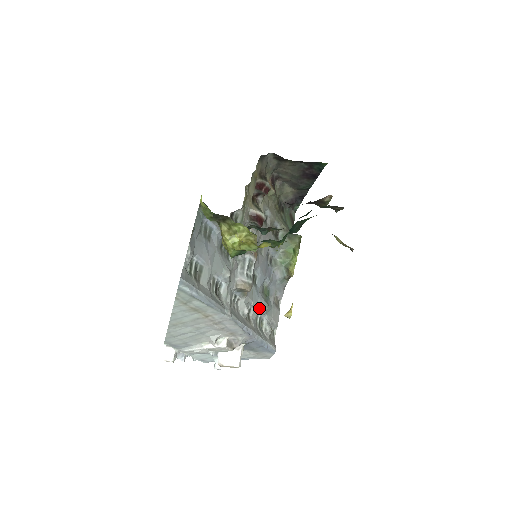
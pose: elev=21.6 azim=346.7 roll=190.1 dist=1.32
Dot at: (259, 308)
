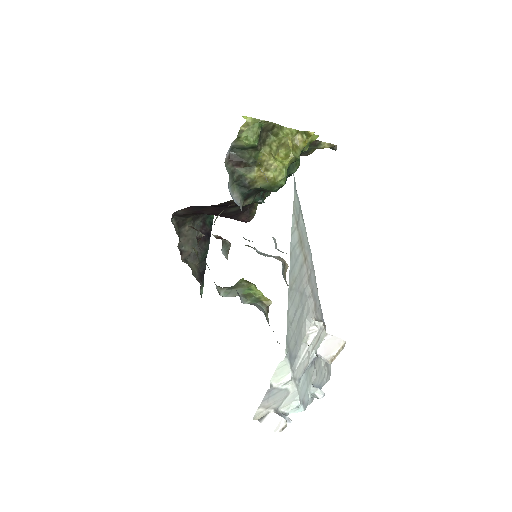
Dot at: occluded
